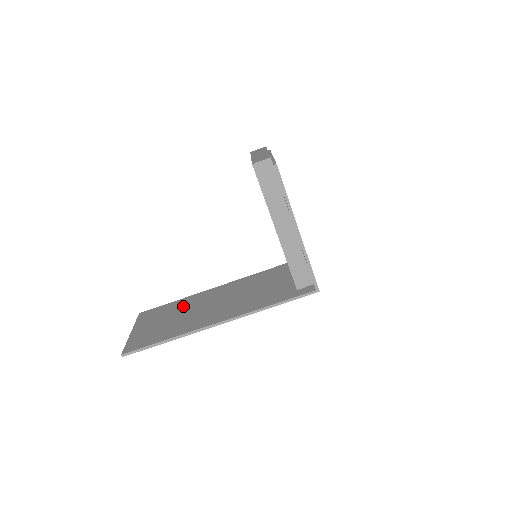
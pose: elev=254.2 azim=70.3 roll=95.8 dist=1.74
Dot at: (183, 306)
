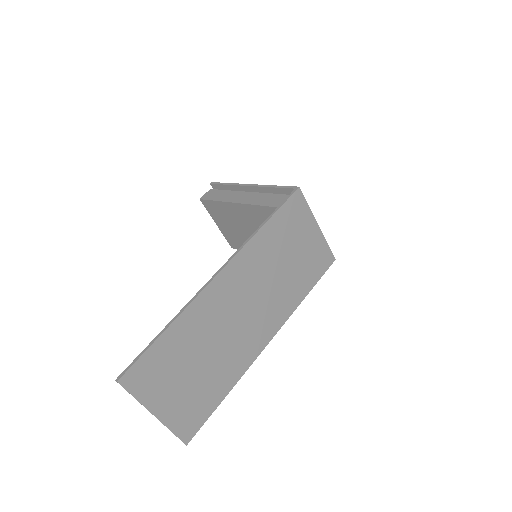
Dot at: (220, 367)
